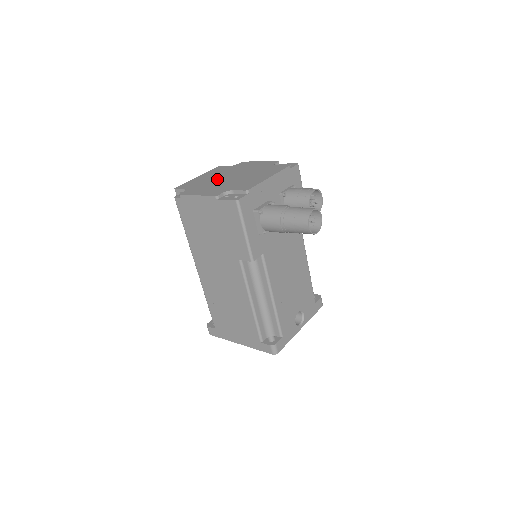
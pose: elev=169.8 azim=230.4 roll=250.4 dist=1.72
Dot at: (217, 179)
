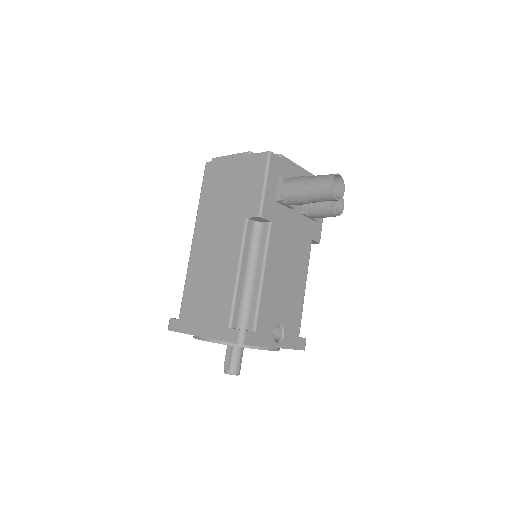
Dot at: occluded
